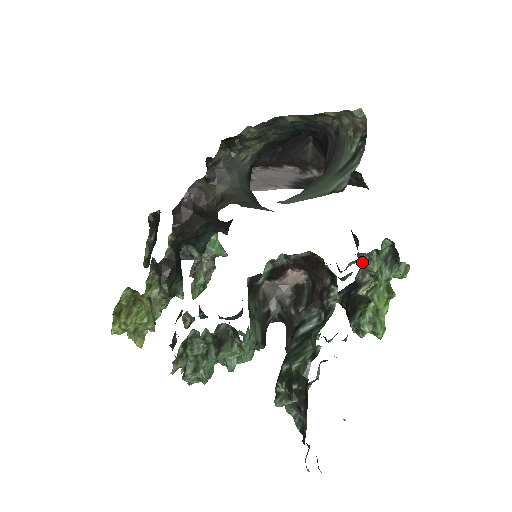
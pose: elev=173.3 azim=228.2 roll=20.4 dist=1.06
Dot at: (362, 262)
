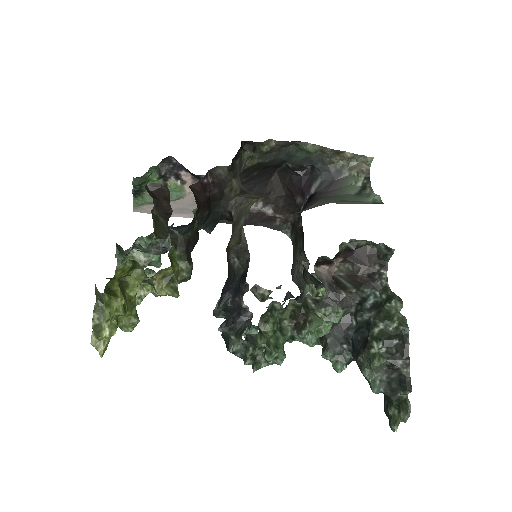
Dot at: occluded
